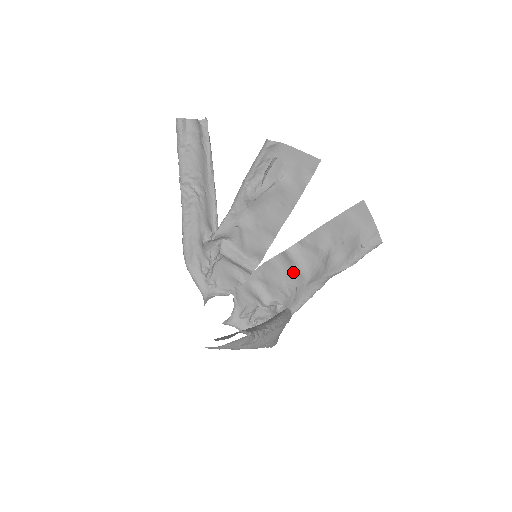
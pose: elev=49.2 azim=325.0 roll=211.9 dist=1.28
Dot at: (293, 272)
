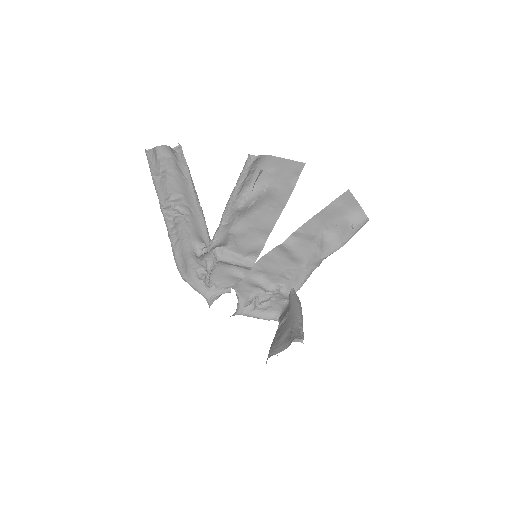
Dot at: (290, 259)
